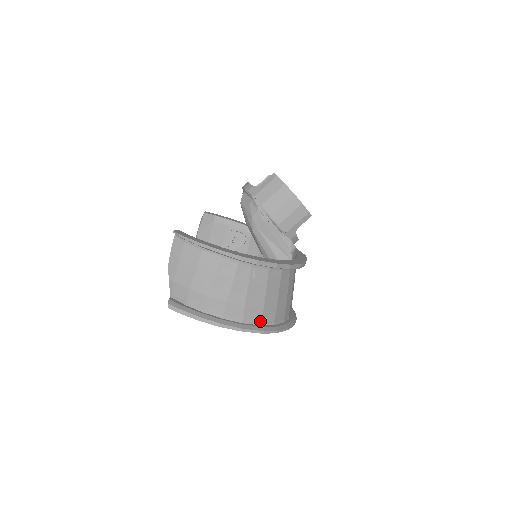
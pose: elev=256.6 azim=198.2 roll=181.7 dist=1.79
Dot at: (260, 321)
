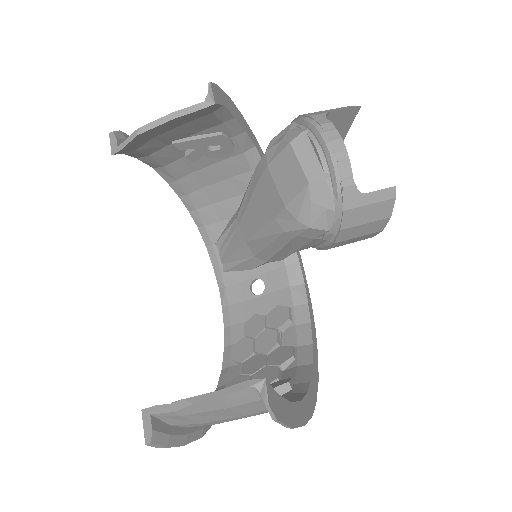
Dot at: occluded
